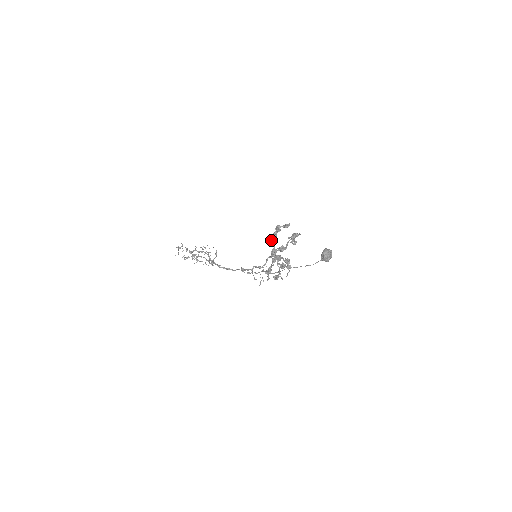
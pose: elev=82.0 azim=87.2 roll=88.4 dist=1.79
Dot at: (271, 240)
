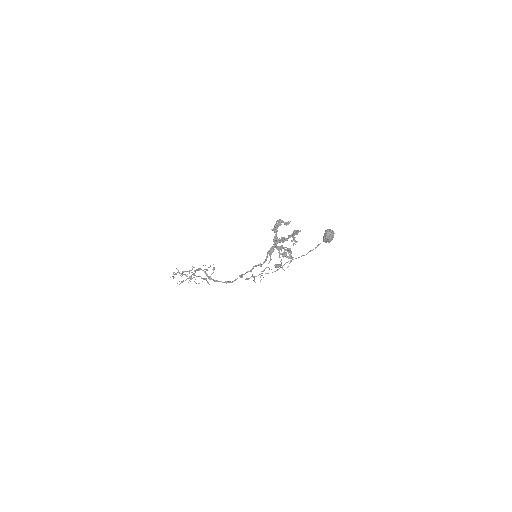
Dot at: (273, 228)
